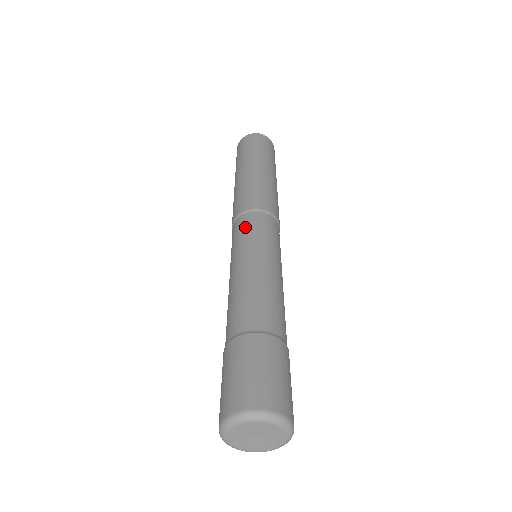
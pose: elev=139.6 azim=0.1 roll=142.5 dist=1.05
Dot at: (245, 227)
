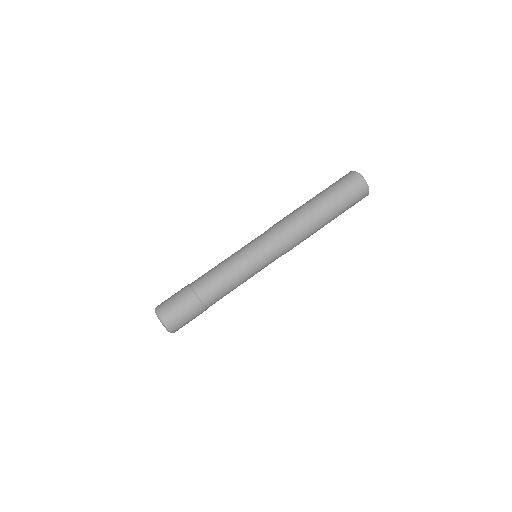
Dot at: (261, 242)
